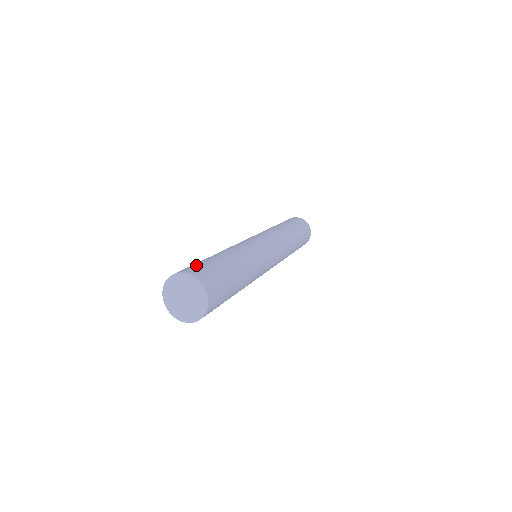
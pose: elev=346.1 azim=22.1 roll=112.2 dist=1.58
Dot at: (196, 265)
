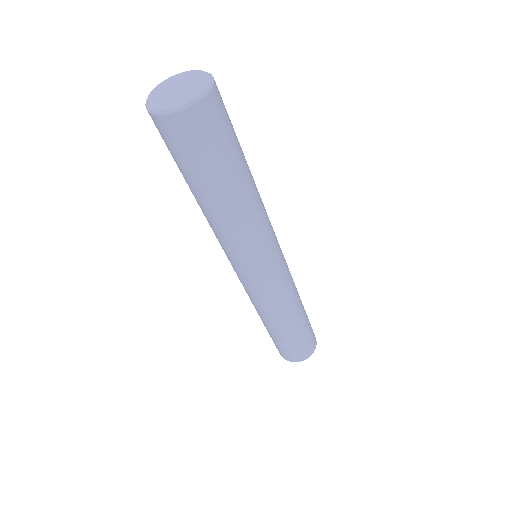
Dot at: occluded
